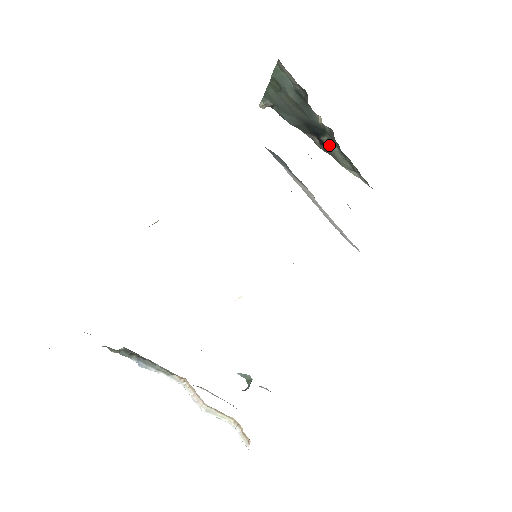
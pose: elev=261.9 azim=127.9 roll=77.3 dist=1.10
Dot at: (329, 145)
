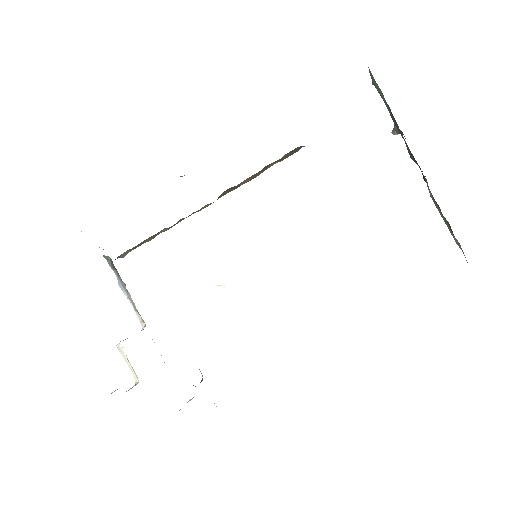
Dot at: (428, 188)
